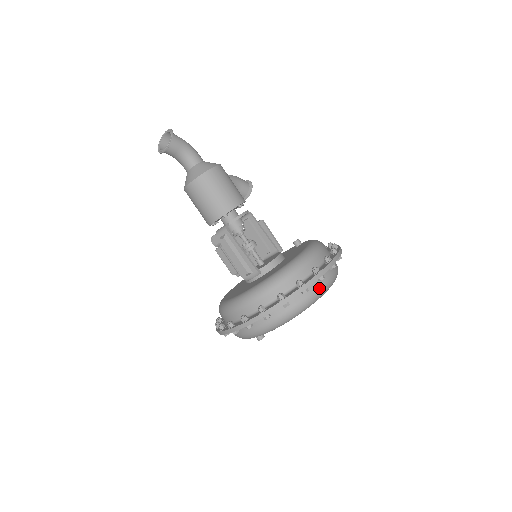
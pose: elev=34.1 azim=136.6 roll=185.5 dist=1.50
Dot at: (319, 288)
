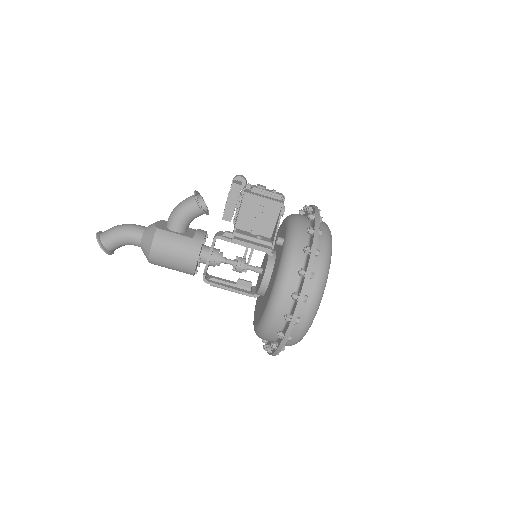
Dot at: (298, 334)
